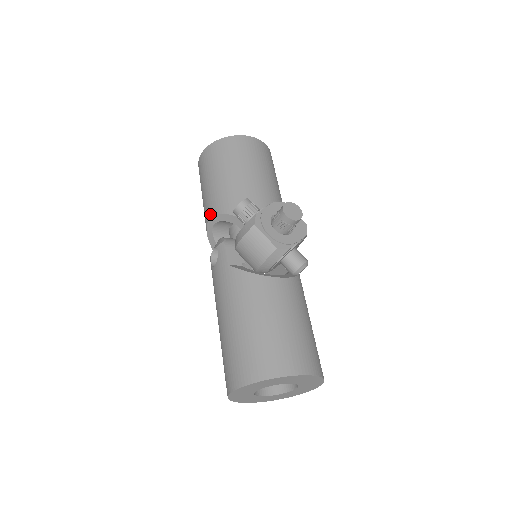
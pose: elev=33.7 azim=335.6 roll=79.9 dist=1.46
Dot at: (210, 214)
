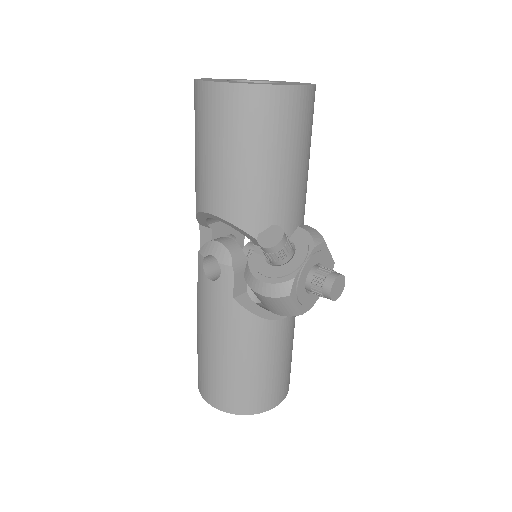
Dot at: (216, 210)
